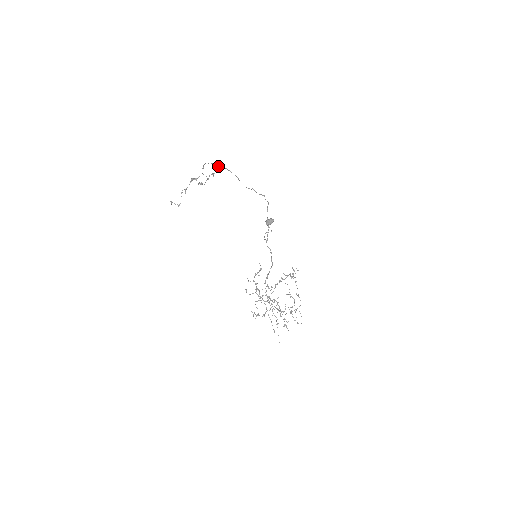
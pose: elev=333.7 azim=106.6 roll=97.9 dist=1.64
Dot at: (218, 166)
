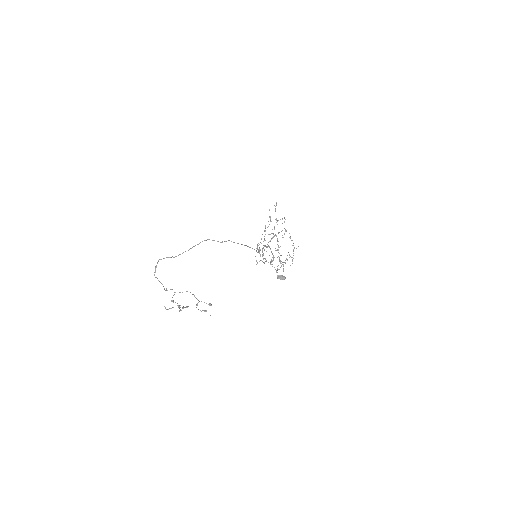
Dot at: occluded
